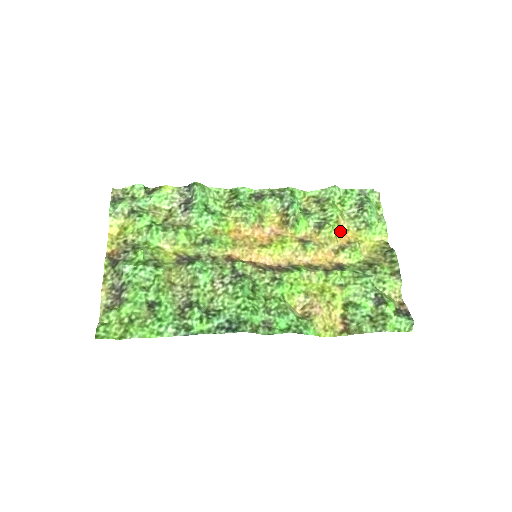
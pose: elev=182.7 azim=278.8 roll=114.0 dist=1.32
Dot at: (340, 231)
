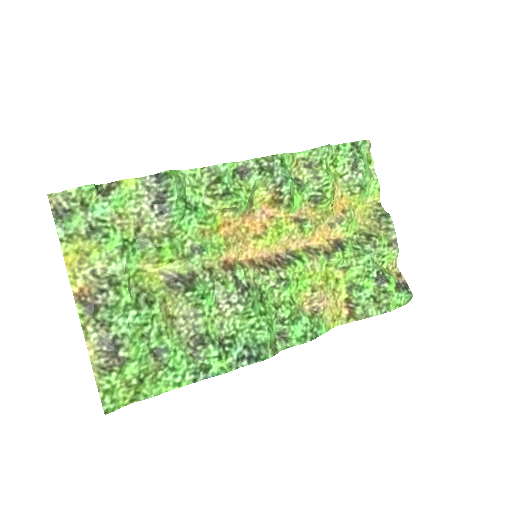
Dot at: (335, 200)
